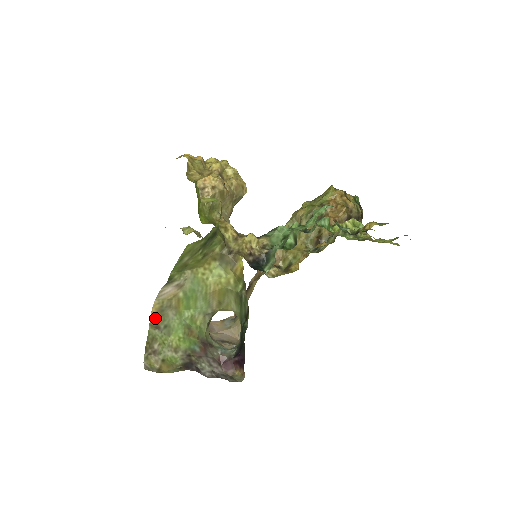
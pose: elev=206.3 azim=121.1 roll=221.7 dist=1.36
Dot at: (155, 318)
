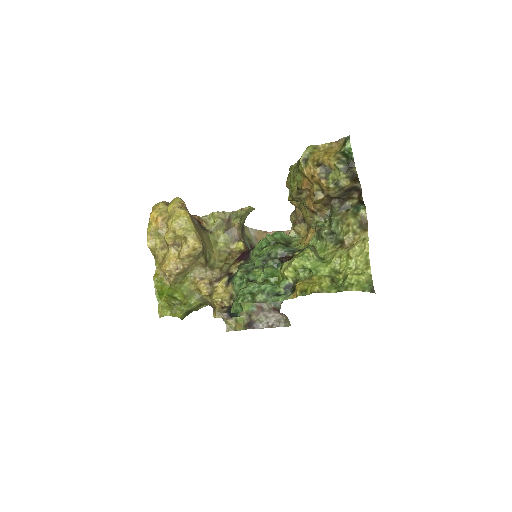
Dot at: occluded
